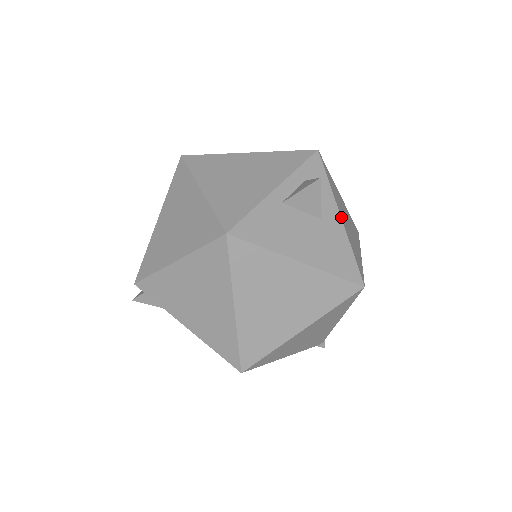
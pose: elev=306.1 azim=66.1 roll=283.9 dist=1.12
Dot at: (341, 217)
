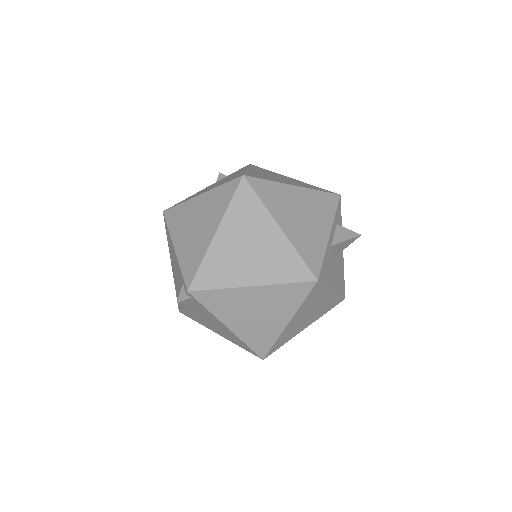
Dot at: occluded
